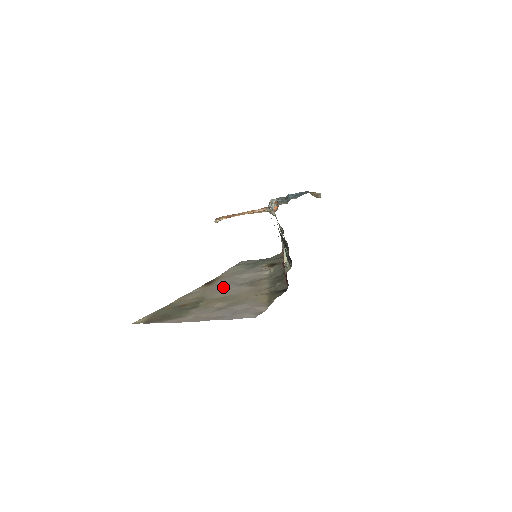
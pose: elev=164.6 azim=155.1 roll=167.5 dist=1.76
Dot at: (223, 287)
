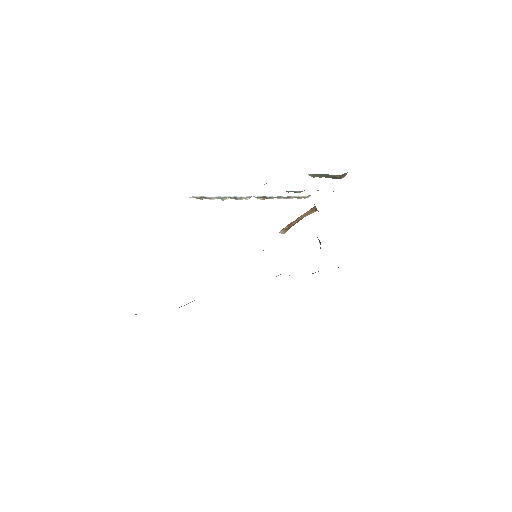
Dot at: occluded
